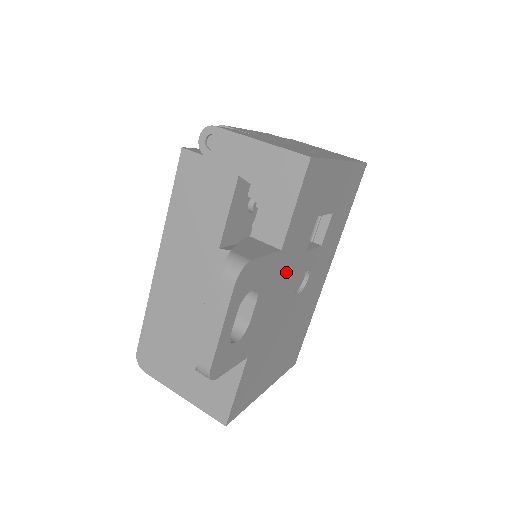
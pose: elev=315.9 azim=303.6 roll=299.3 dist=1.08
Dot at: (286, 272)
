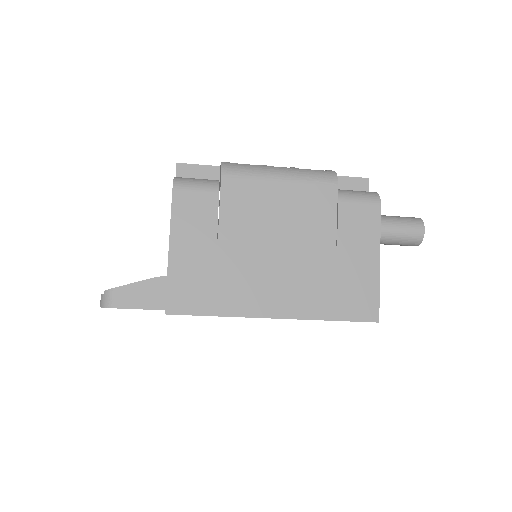
Dot at: occluded
